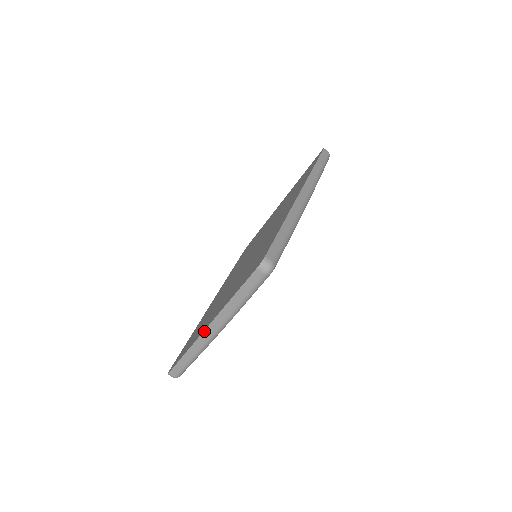
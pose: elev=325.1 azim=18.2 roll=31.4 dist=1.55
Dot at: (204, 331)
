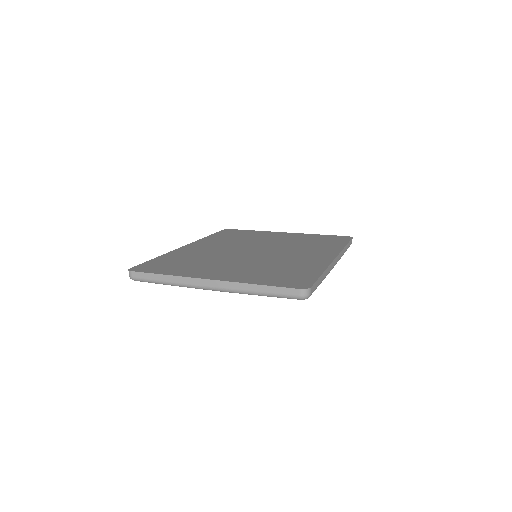
Dot at: (205, 279)
